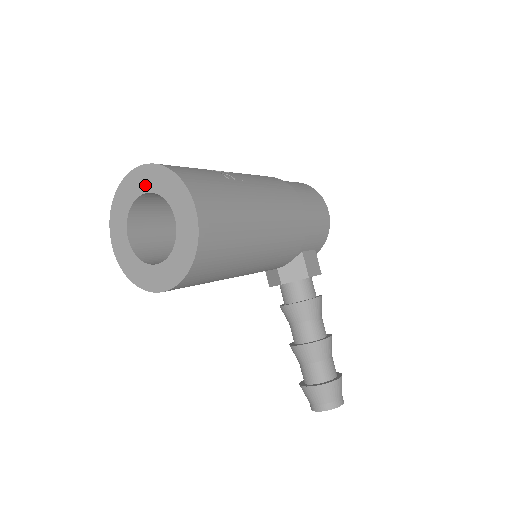
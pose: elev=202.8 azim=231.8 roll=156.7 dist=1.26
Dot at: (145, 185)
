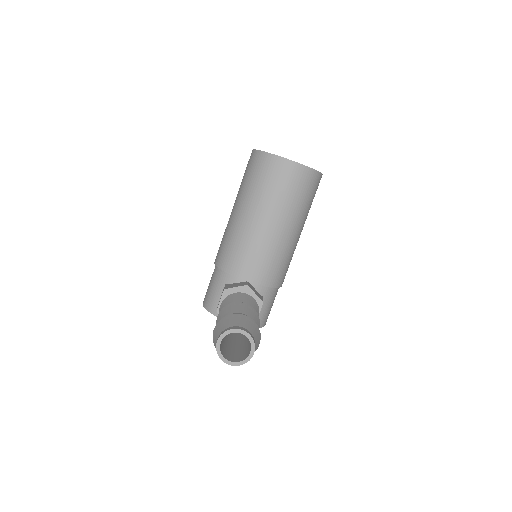
Dot at: occluded
